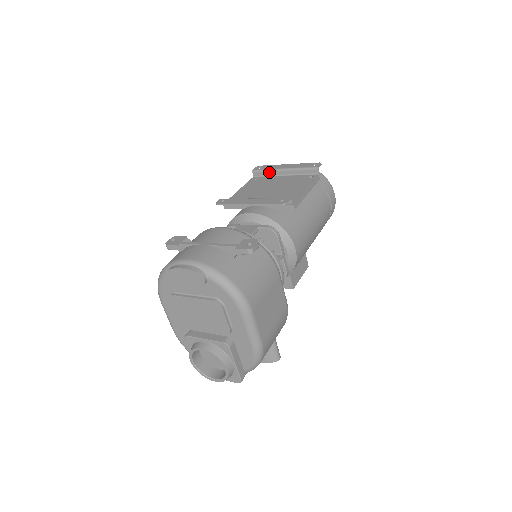
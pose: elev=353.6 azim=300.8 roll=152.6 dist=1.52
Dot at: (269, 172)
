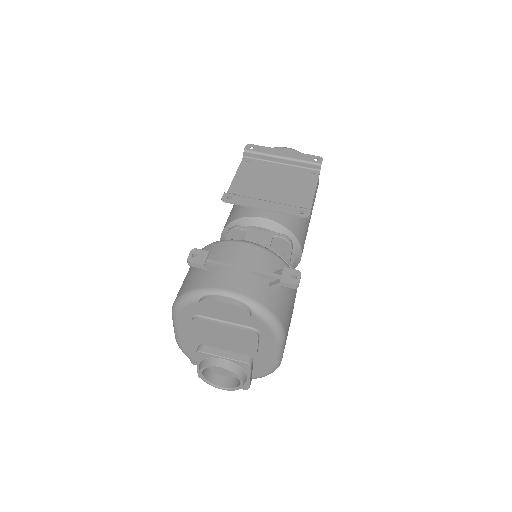
Dot at: (264, 156)
